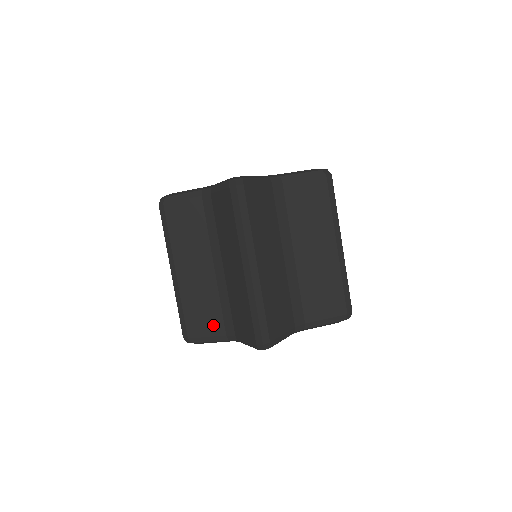
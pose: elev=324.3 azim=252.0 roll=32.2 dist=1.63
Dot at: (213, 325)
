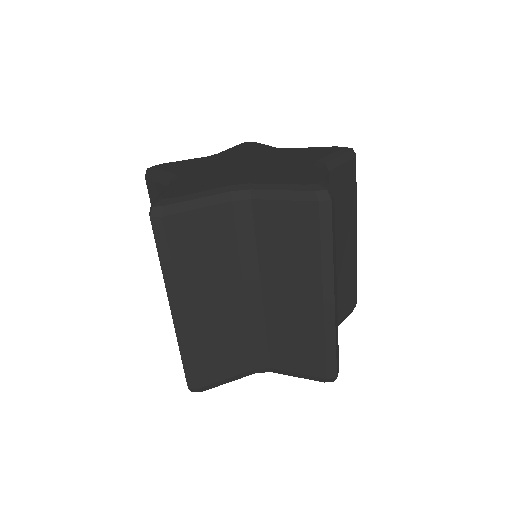
Dot at: occluded
